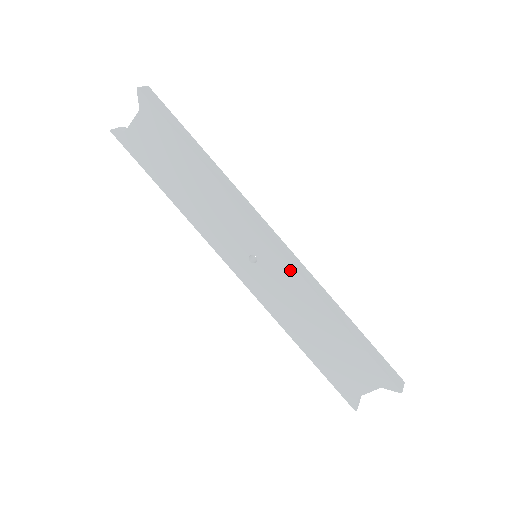
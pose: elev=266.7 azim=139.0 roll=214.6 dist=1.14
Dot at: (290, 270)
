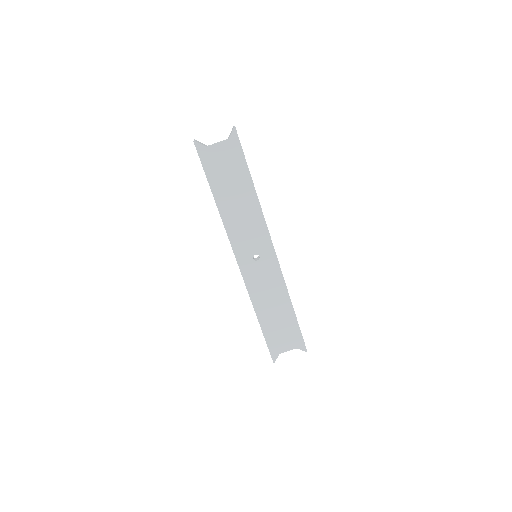
Dot at: (278, 270)
